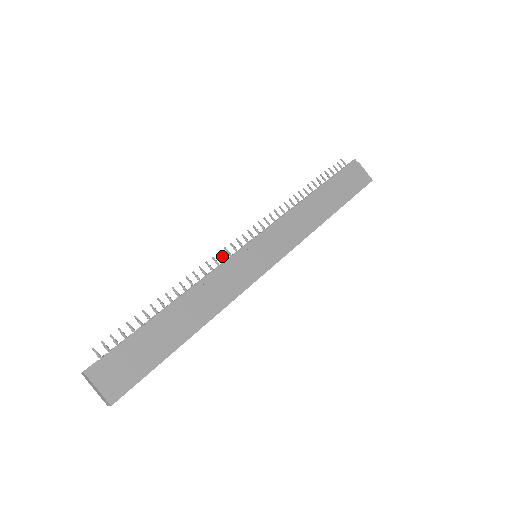
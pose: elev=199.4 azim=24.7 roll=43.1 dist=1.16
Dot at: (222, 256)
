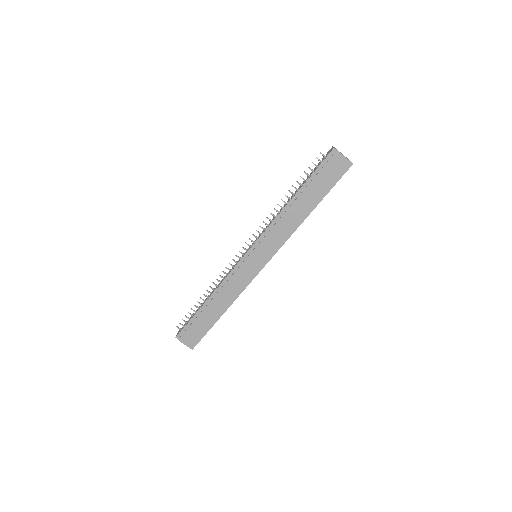
Dot at: (231, 265)
